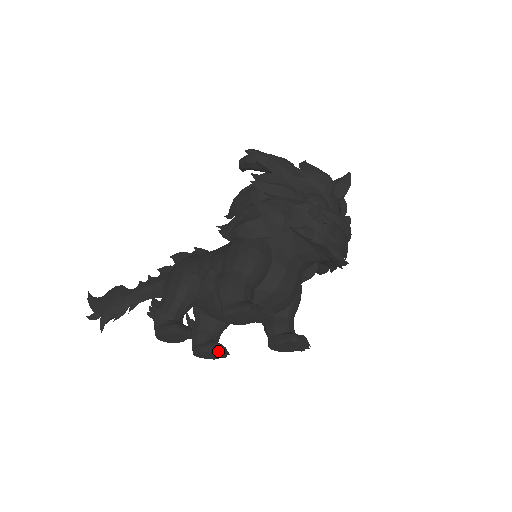
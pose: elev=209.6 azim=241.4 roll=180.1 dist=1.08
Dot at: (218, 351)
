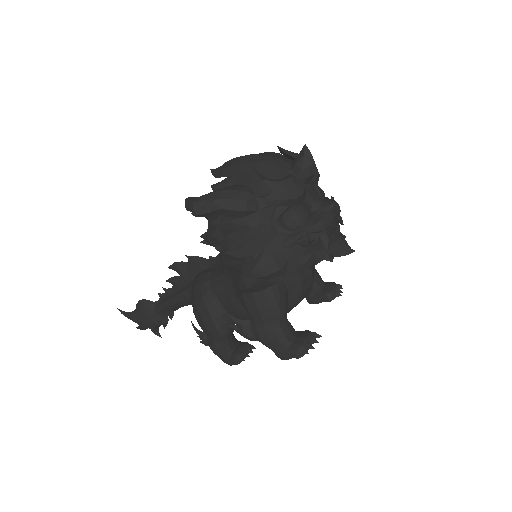
Dot at: occluded
